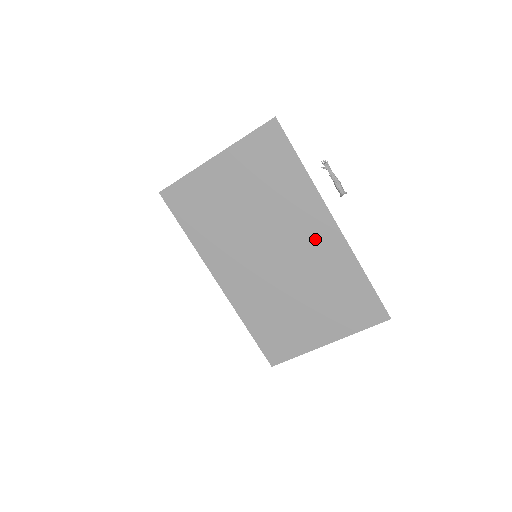
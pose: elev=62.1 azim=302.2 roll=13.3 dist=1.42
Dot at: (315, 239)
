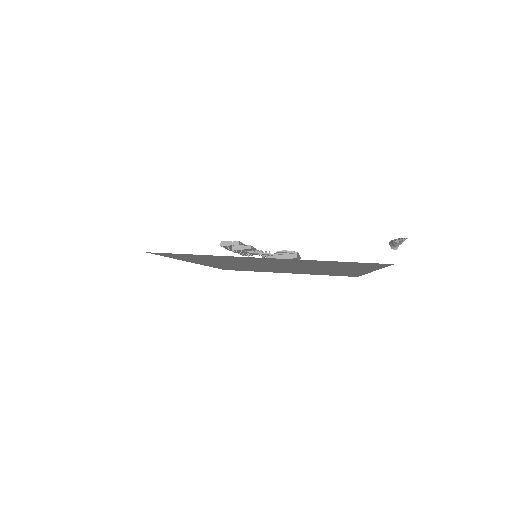
Dot at: (337, 271)
